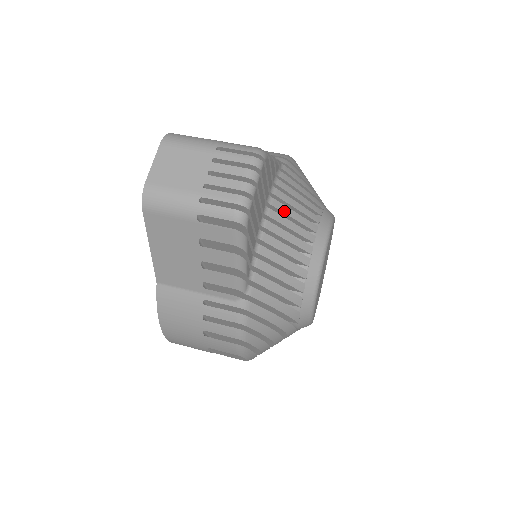
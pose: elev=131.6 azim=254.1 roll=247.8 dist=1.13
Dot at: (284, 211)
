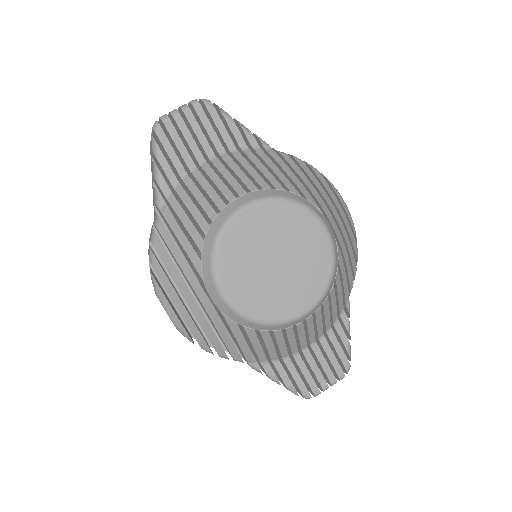
Dot at: (230, 165)
